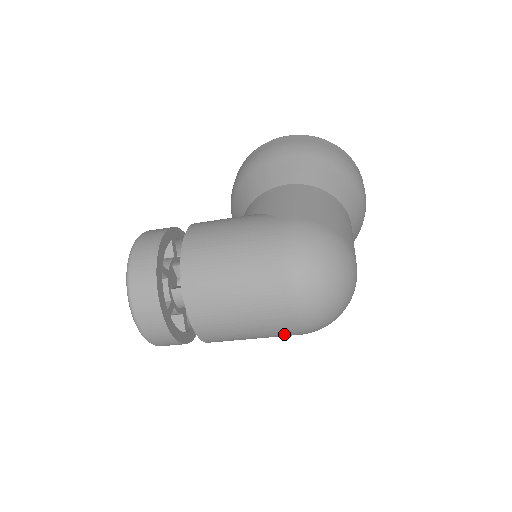
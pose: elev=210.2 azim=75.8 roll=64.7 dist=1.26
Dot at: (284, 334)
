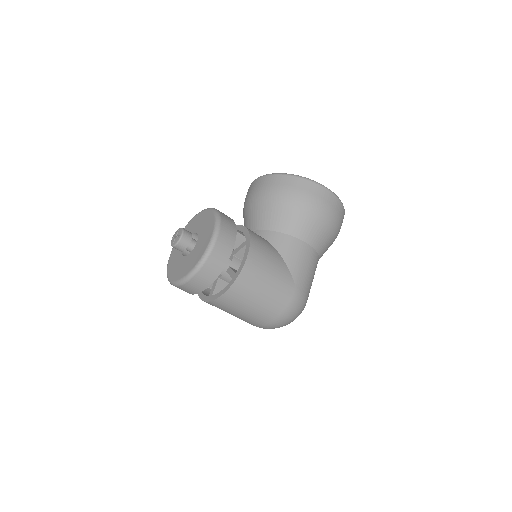
Dot at: occluded
